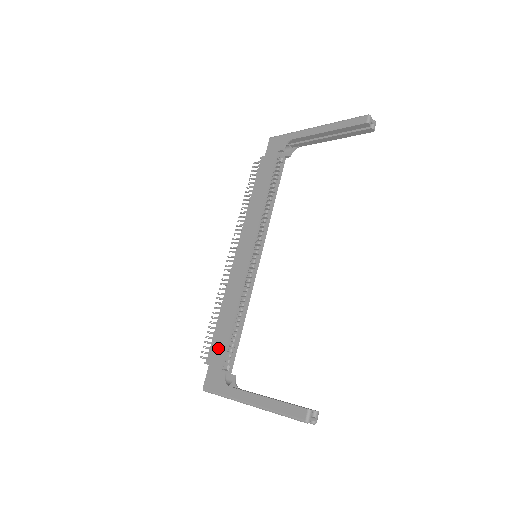
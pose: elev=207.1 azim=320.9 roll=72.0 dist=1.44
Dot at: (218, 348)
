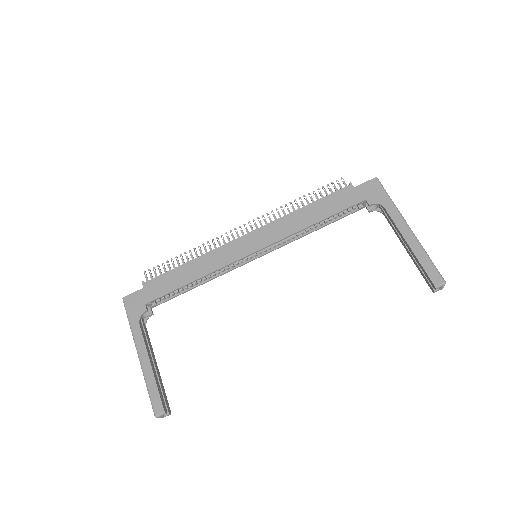
Dot at: (161, 286)
